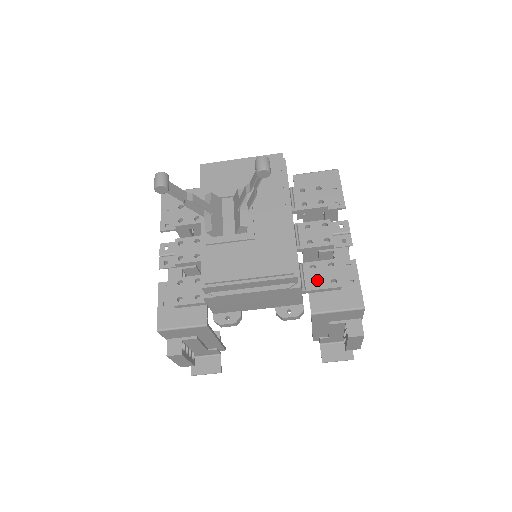
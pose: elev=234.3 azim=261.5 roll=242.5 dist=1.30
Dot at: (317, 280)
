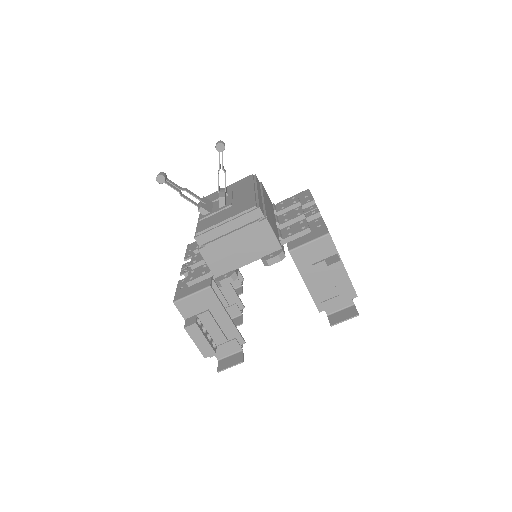
Dot at: (291, 232)
